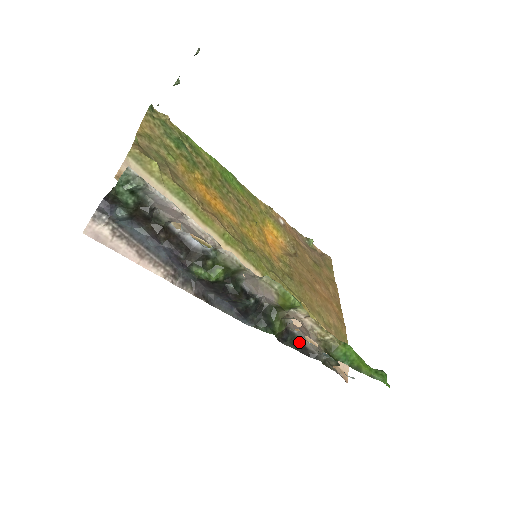
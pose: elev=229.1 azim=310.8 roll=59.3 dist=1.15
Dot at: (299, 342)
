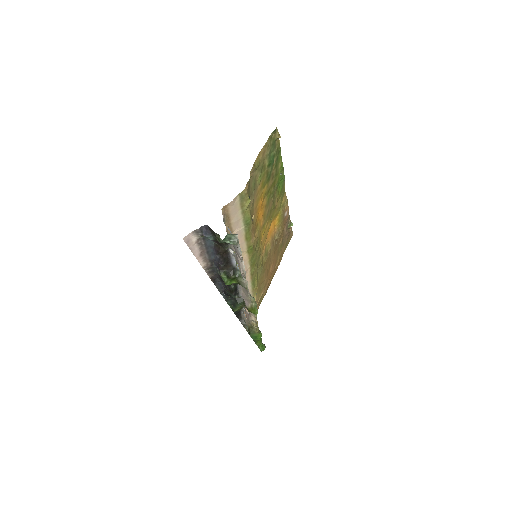
Dot at: (239, 311)
